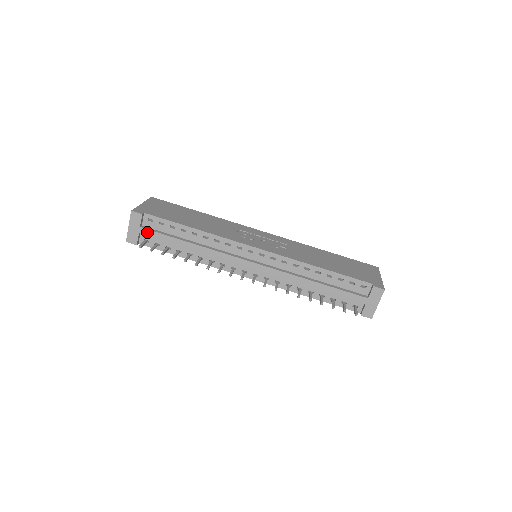
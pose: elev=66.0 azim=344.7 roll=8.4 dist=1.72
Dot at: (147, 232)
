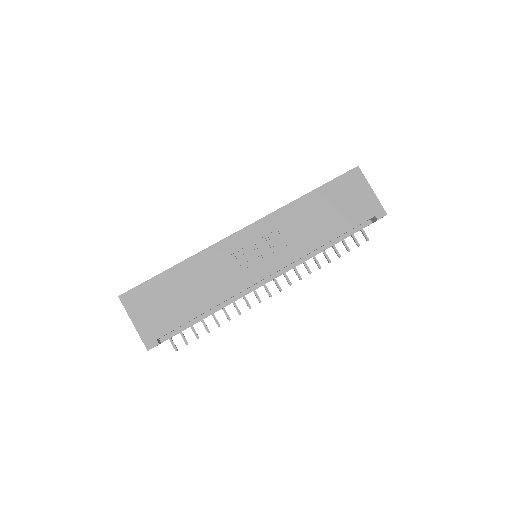
Dot at: occluded
